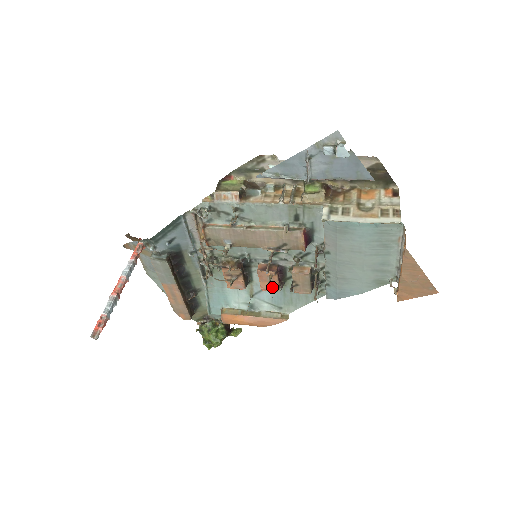
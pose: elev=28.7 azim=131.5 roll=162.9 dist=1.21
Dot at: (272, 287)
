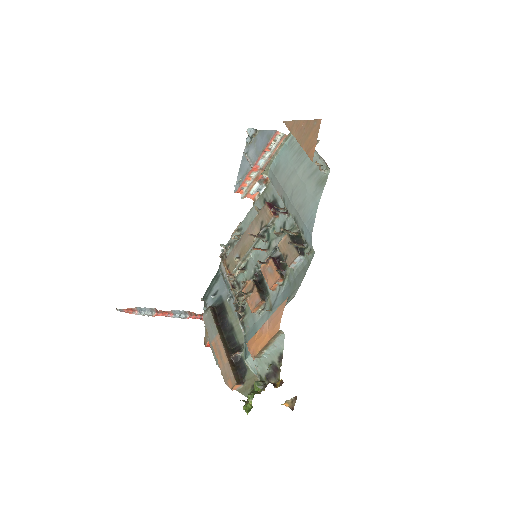
Dot at: (275, 278)
